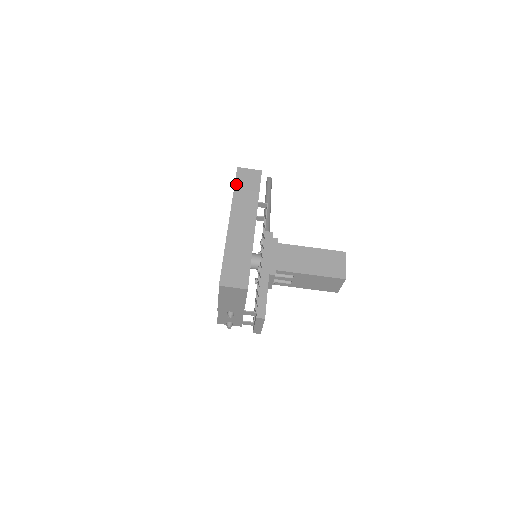
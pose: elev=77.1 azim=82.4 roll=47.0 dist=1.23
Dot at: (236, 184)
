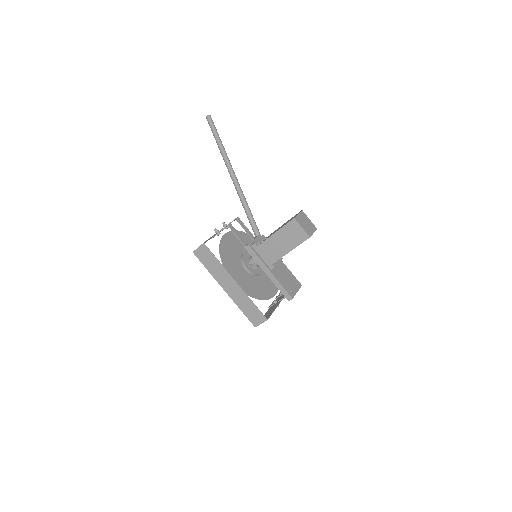
Dot at: (203, 264)
